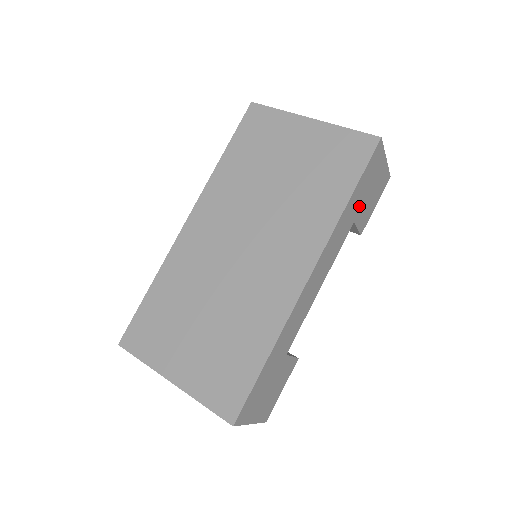
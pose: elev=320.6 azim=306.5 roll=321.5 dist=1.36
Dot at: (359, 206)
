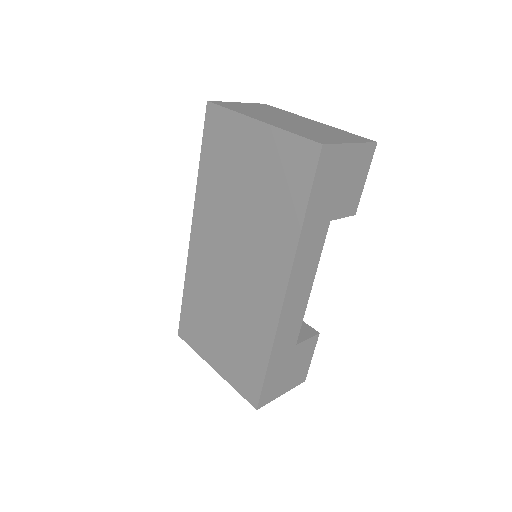
Dot at: (329, 207)
